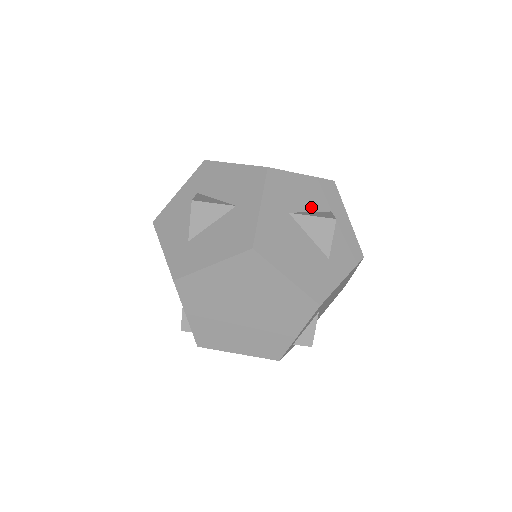
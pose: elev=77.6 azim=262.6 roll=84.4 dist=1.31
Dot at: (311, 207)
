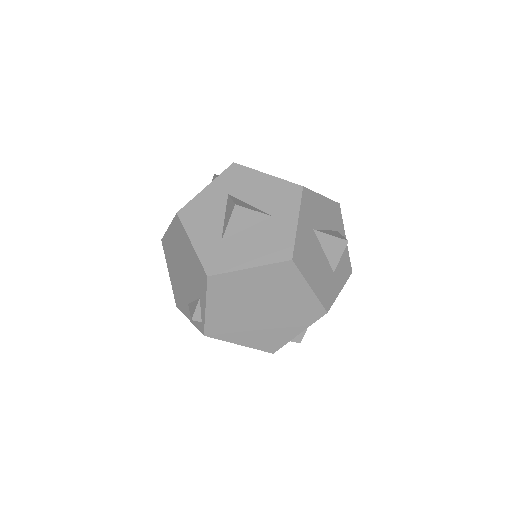
Dot at: (326, 226)
